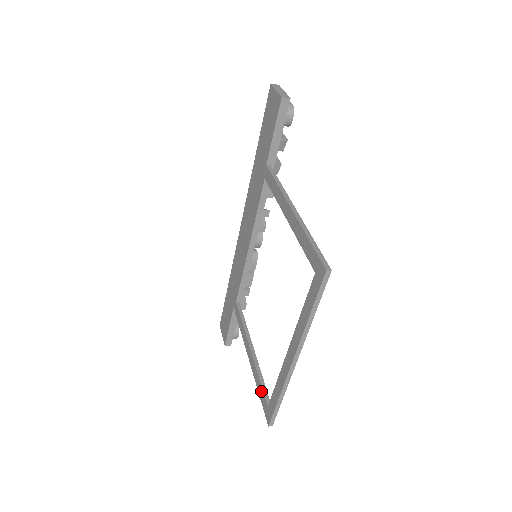
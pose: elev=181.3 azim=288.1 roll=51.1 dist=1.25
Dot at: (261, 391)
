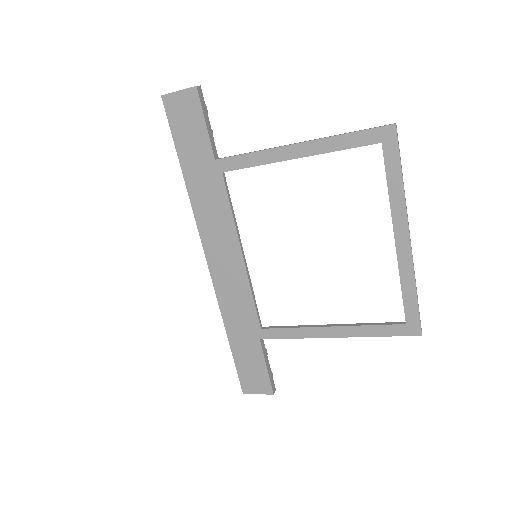
Dot at: (383, 328)
